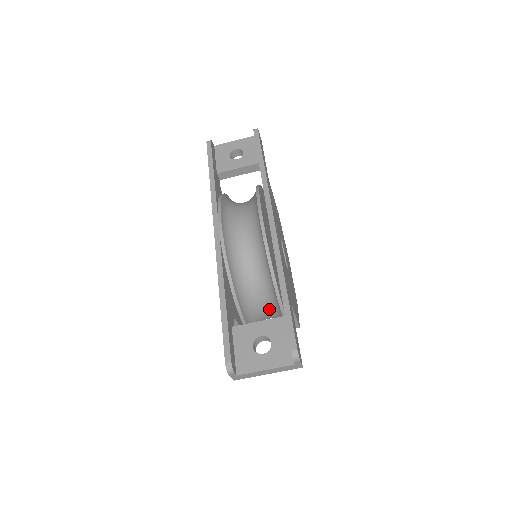
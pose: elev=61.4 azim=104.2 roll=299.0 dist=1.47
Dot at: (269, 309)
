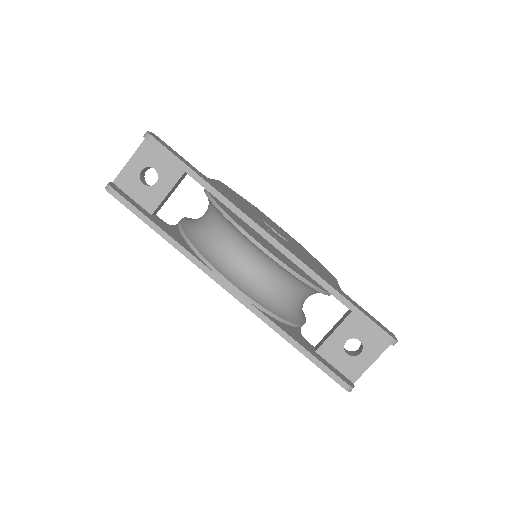
Dot at: occluded
